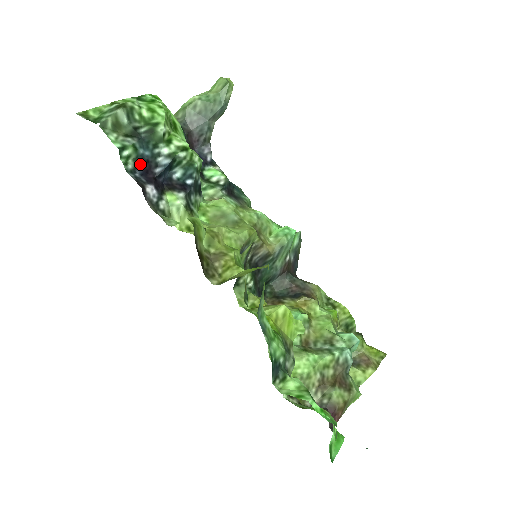
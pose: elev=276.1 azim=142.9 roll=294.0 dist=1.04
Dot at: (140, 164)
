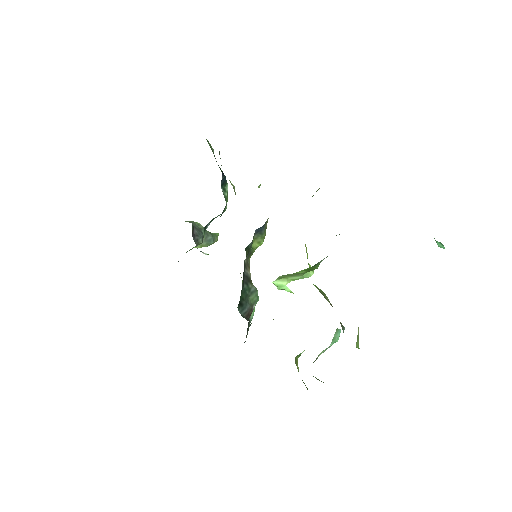
Dot at: occluded
